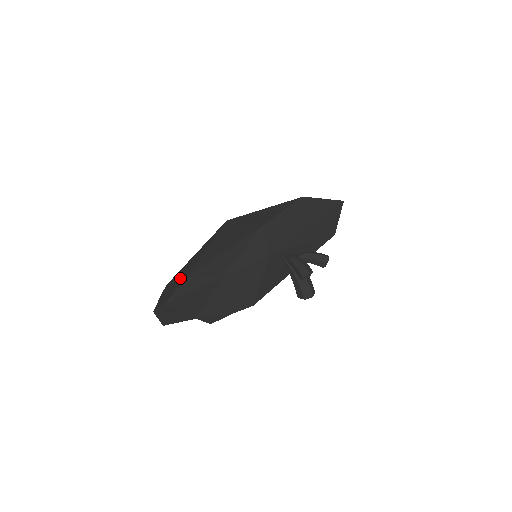
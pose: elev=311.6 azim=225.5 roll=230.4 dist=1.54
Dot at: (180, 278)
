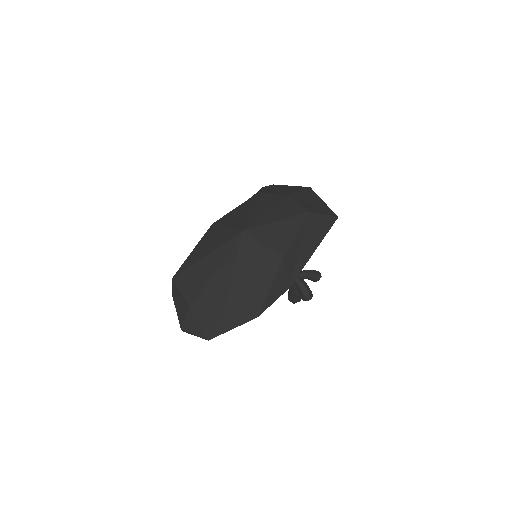
Dot at: (213, 308)
